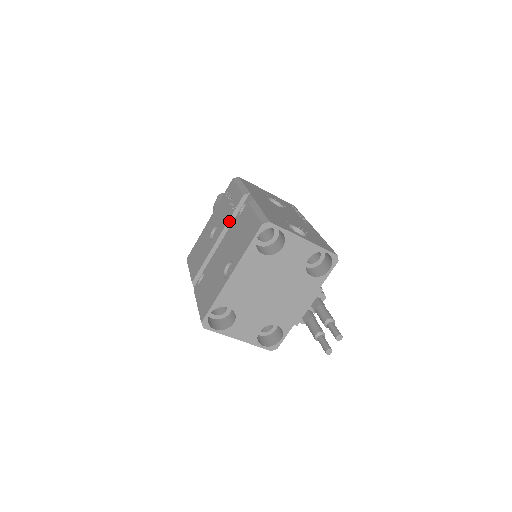
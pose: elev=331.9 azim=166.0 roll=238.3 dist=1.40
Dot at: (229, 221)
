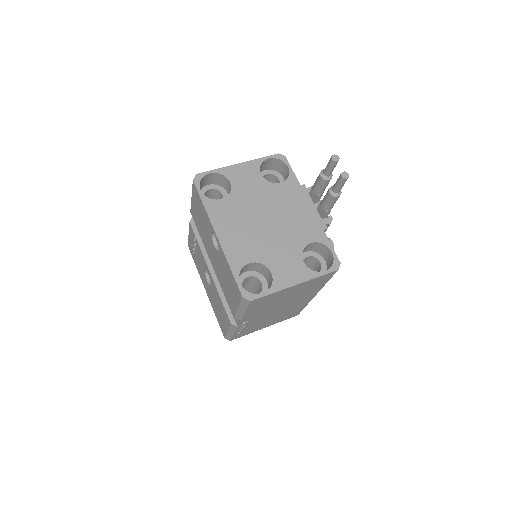
Dot at: (201, 249)
